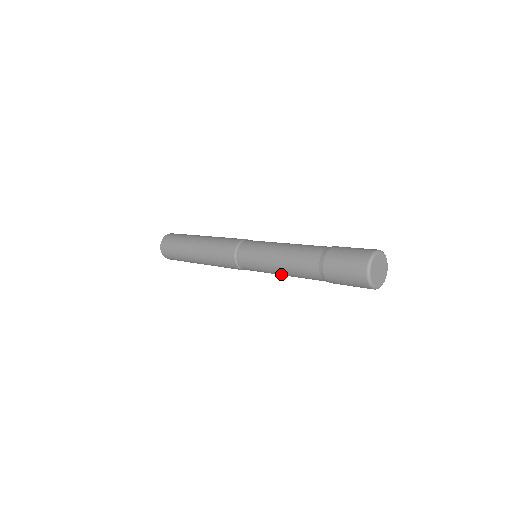
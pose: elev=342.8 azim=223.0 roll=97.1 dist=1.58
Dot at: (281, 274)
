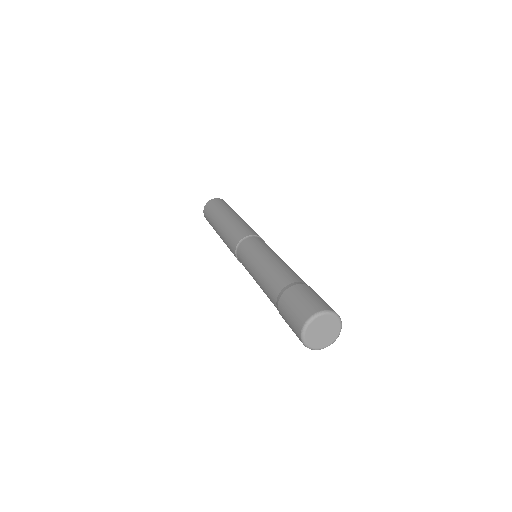
Dot at: occluded
